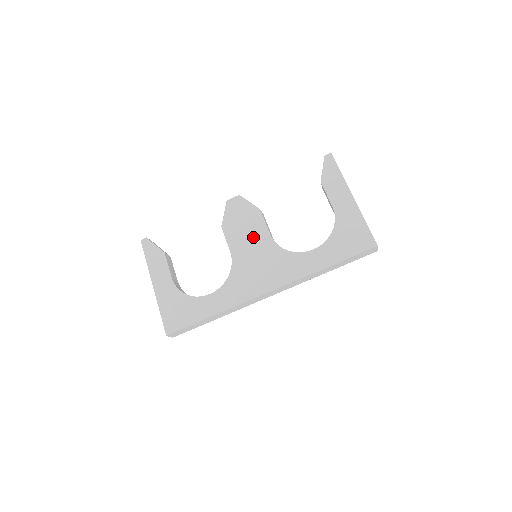
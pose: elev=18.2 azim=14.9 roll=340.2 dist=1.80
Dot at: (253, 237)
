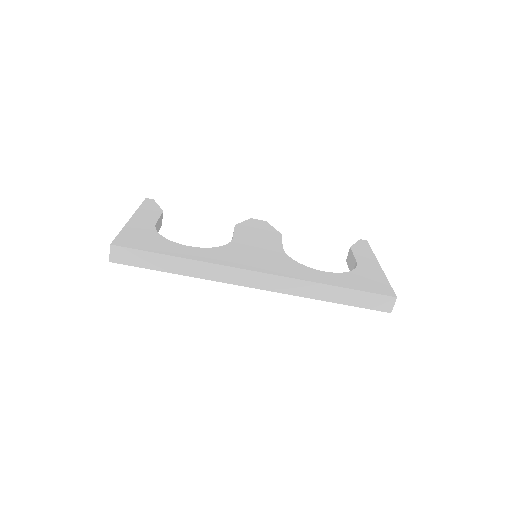
Dot at: (264, 241)
